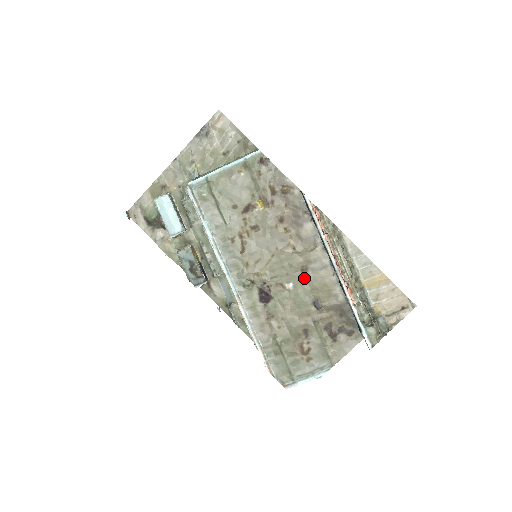
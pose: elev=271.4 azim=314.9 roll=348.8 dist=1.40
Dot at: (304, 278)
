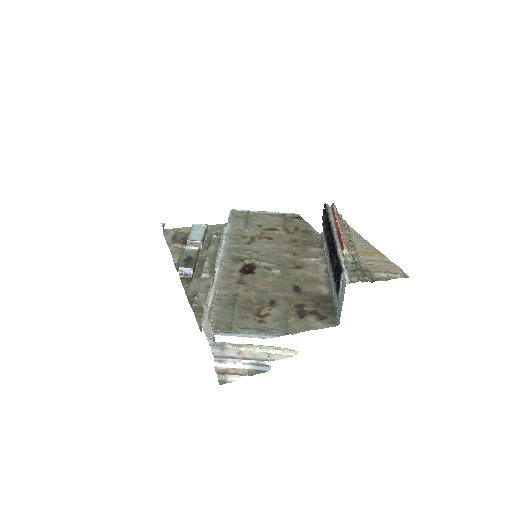
Dot at: (294, 272)
